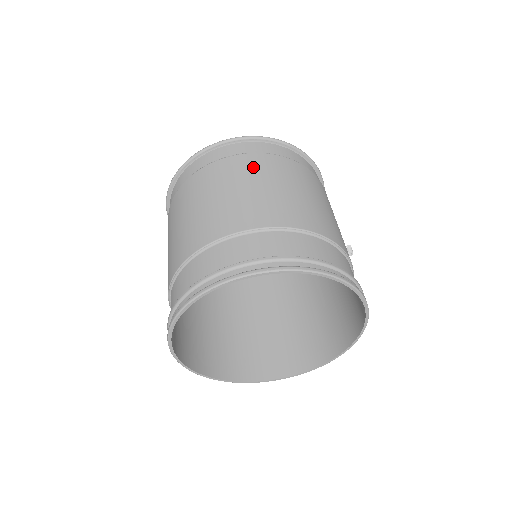
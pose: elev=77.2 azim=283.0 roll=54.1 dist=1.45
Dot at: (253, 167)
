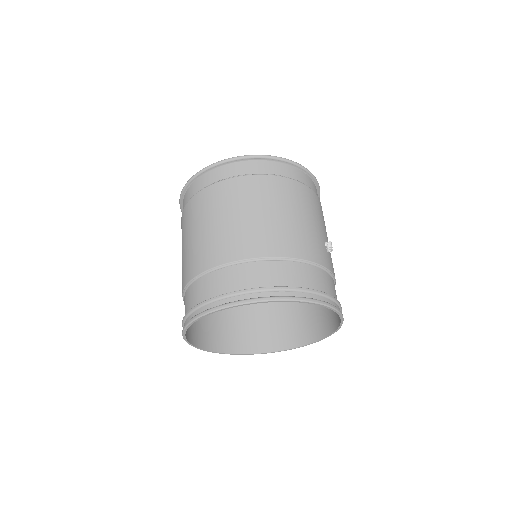
Dot at: (228, 196)
